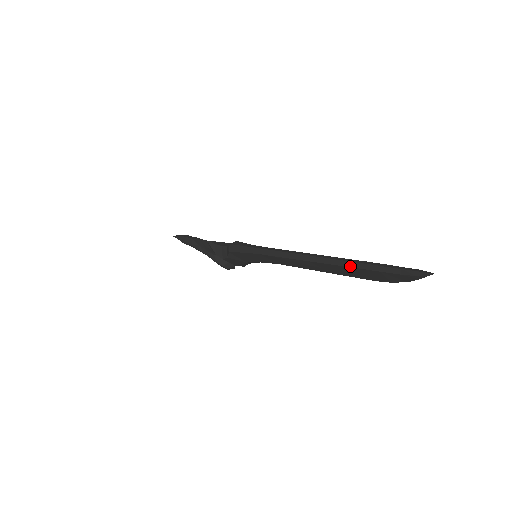
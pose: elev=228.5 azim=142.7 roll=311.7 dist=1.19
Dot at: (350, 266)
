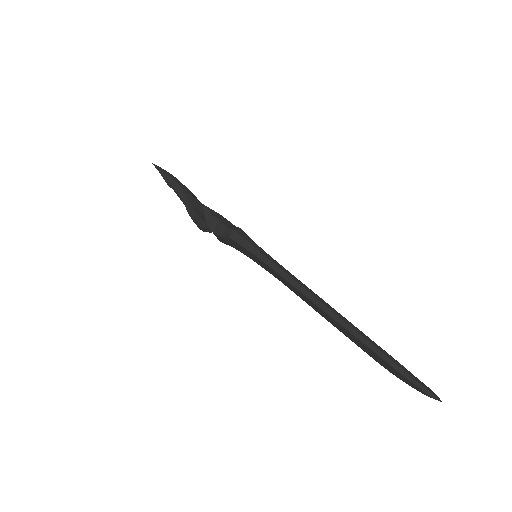
Dot at: (367, 345)
